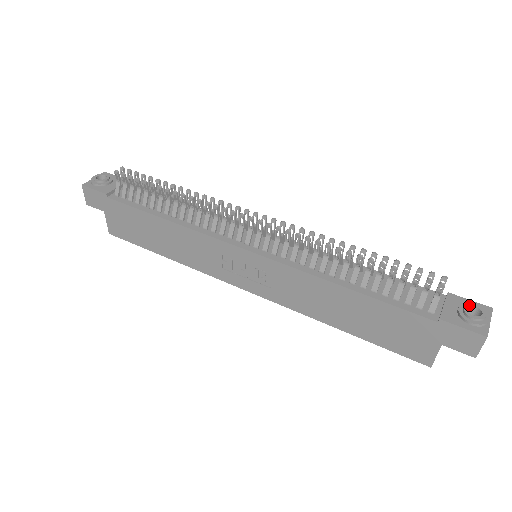
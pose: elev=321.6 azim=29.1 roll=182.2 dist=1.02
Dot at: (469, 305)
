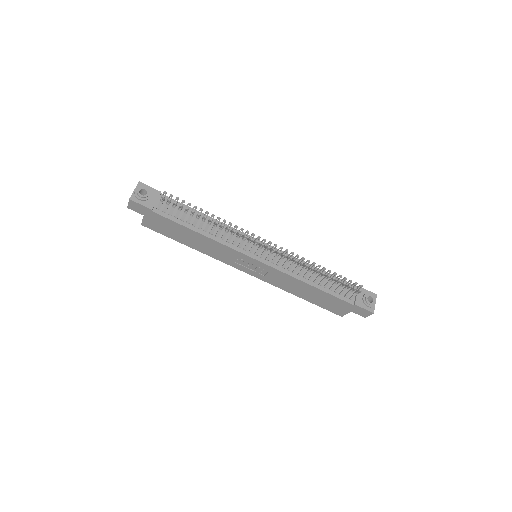
Dot at: (368, 296)
